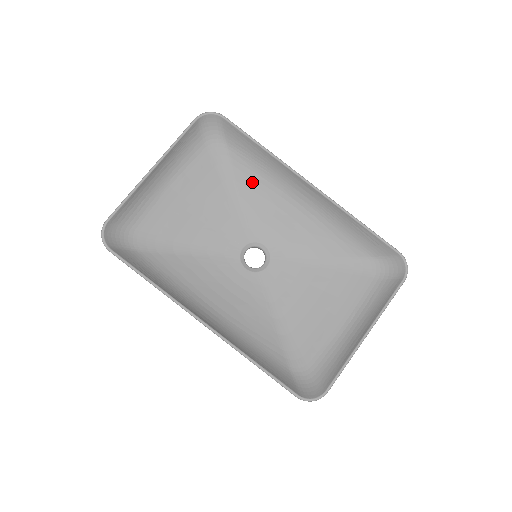
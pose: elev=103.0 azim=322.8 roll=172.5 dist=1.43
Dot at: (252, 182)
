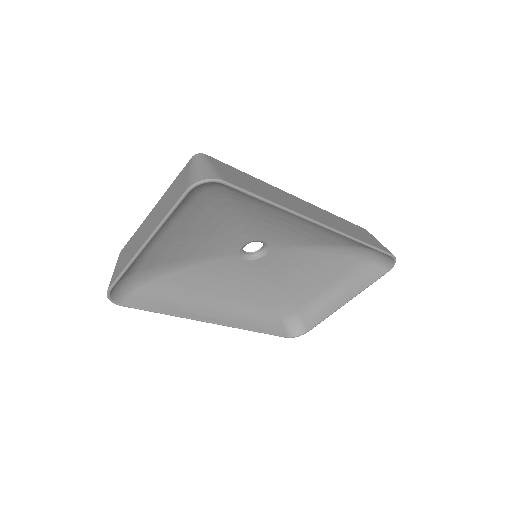
Dot at: (254, 208)
